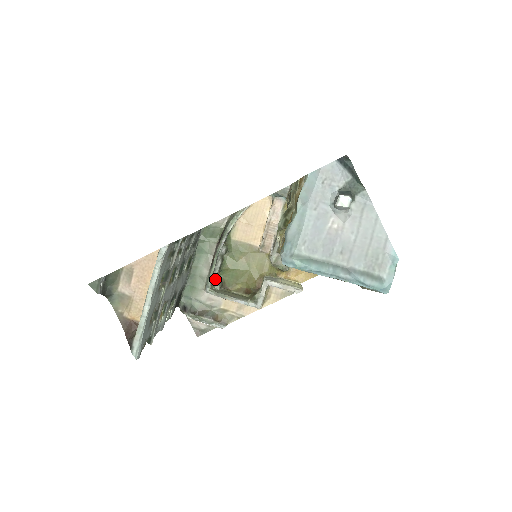
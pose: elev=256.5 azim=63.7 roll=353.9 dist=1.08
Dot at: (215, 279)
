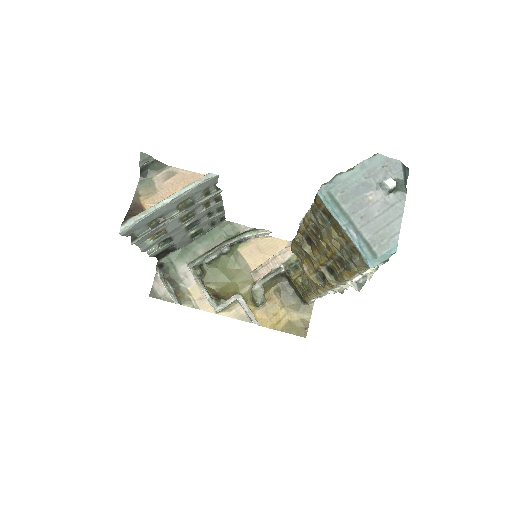
Dot at: (201, 266)
